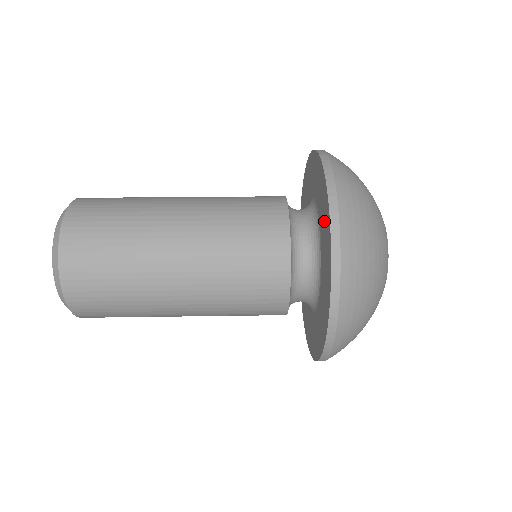
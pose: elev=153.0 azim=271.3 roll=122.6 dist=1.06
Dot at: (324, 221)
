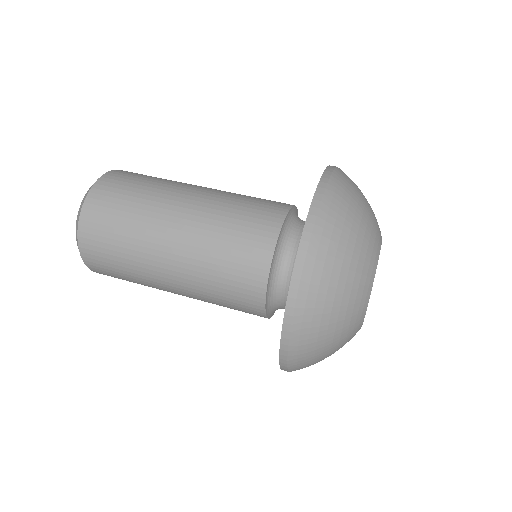
Dot at: occluded
